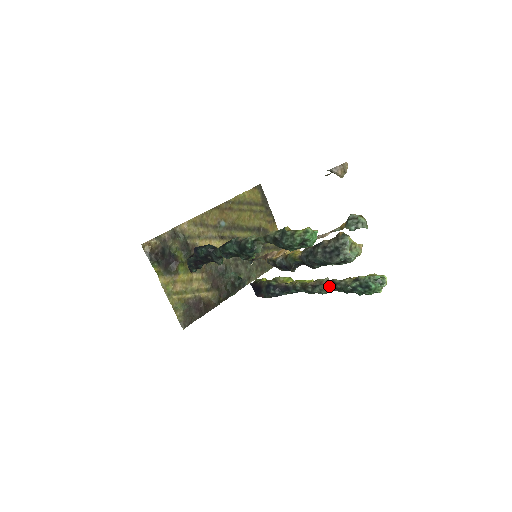
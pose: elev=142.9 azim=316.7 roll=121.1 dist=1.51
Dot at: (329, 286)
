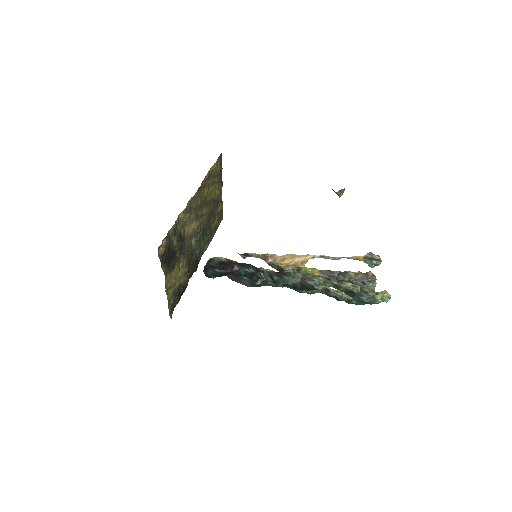
Dot at: (320, 290)
